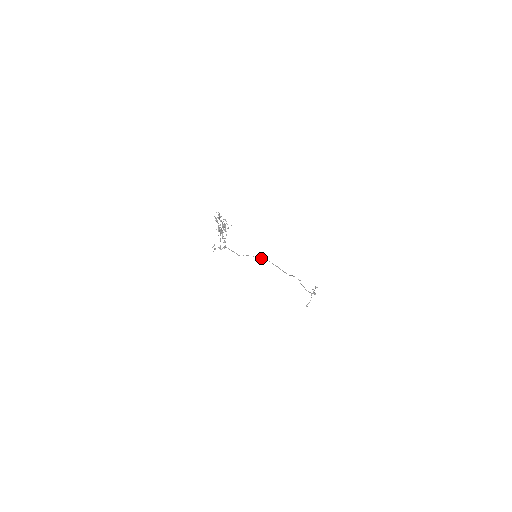
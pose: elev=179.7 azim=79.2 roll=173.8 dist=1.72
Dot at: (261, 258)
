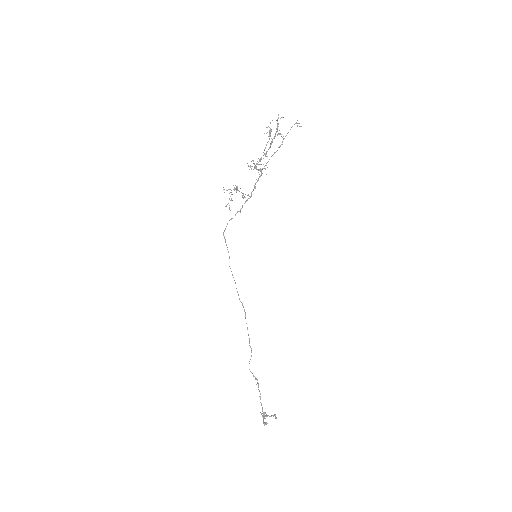
Dot at: occluded
